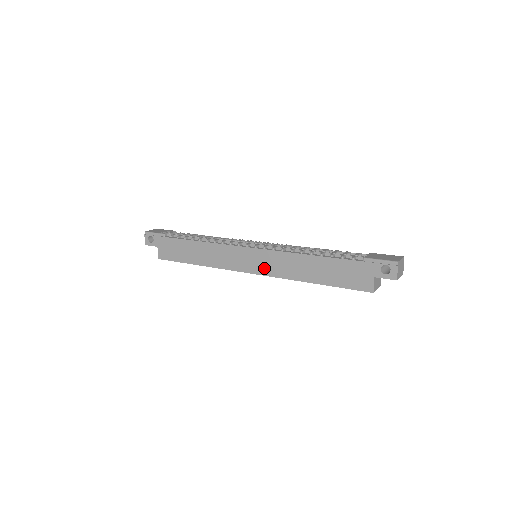
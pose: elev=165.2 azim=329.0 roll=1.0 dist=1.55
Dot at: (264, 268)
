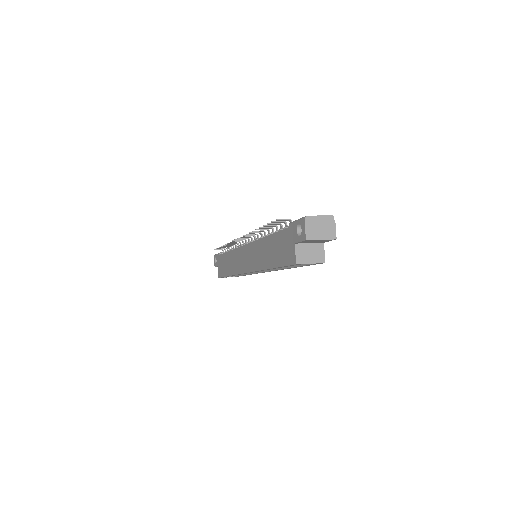
Dot at: (250, 264)
